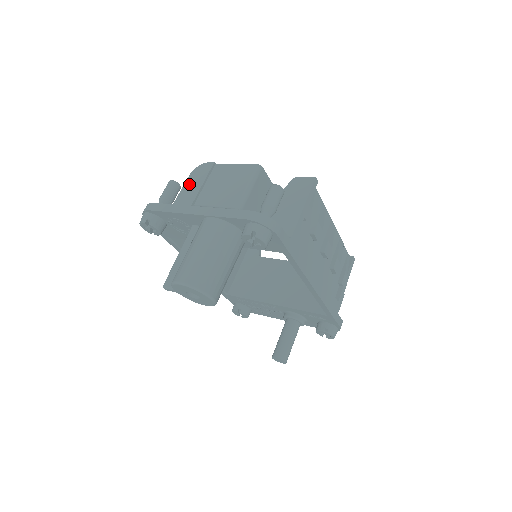
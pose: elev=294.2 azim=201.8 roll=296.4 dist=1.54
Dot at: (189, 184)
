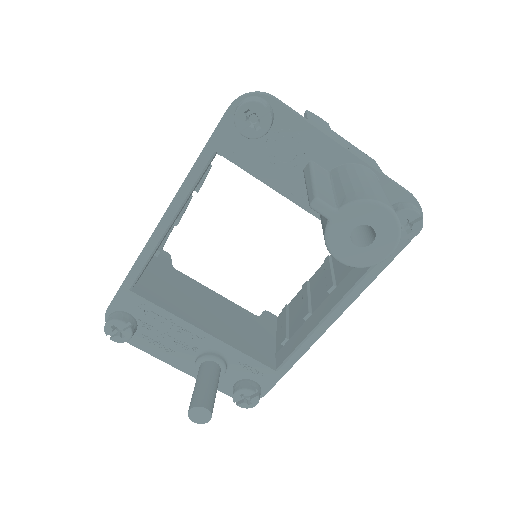
Dot at: (314, 118)
